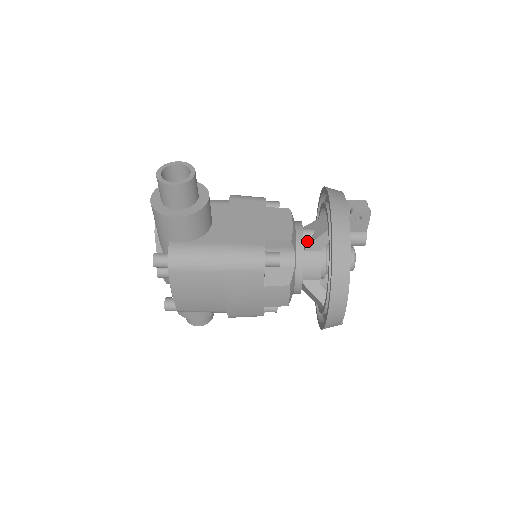
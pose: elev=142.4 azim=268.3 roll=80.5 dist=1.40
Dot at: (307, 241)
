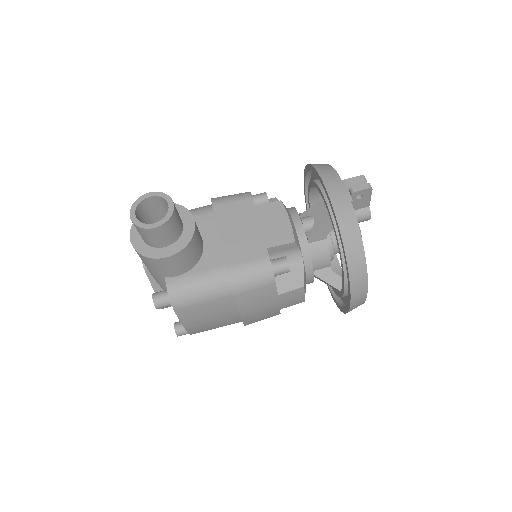
Dot at: (309, 232)
